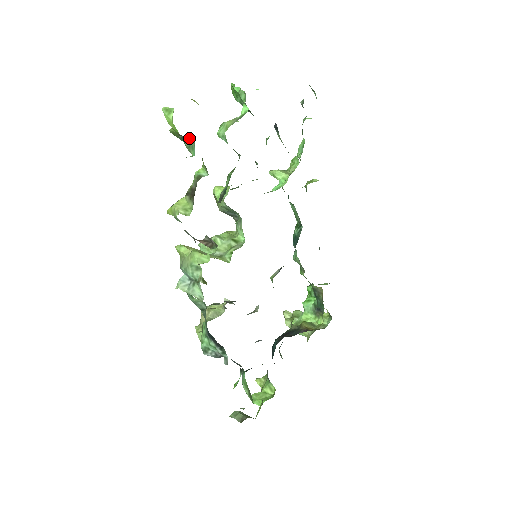
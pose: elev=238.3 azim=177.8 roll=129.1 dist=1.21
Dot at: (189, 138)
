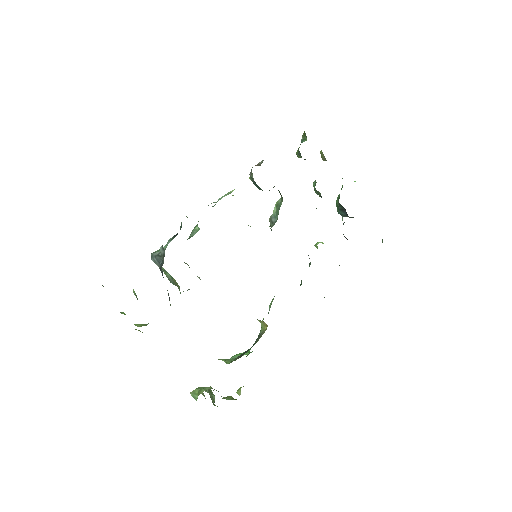
Dot at: occluded
